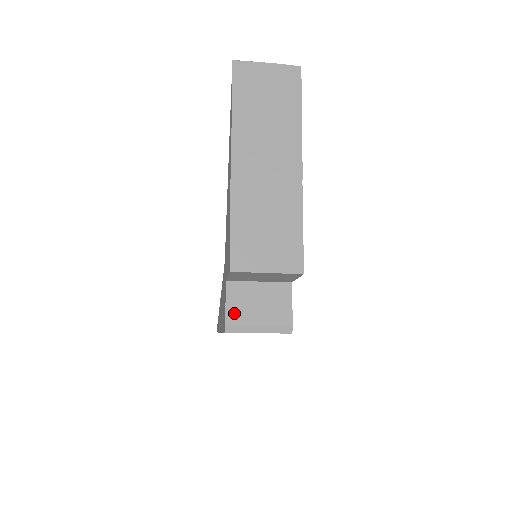
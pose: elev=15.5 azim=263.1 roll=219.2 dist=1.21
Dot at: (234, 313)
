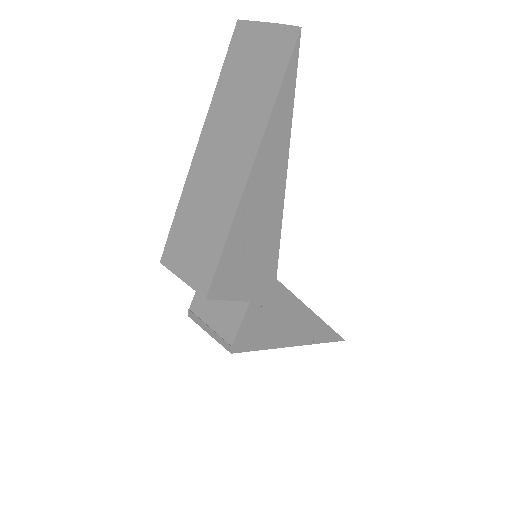
Dot at: (198, 303)
